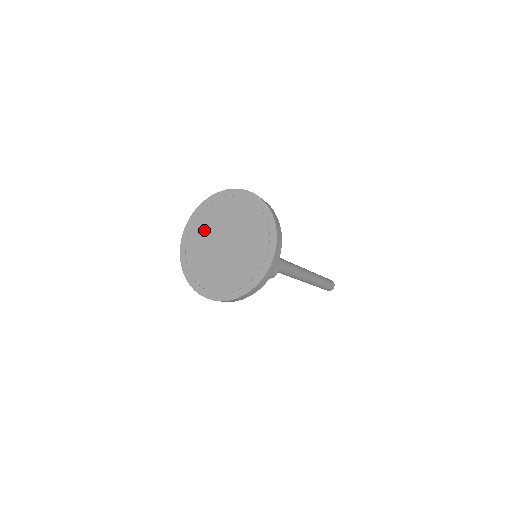
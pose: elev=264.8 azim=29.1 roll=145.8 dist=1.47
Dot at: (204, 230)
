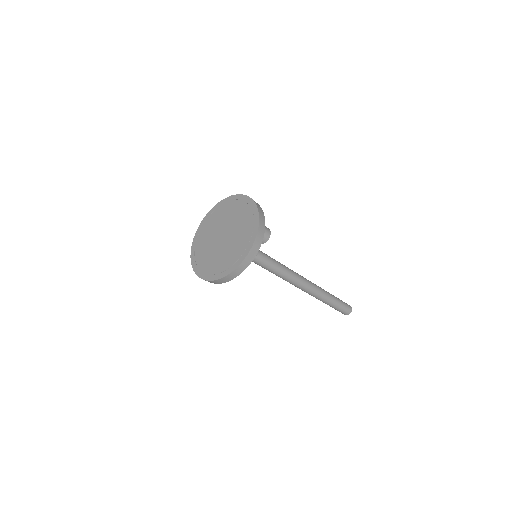
Dot at: (204, 243)
